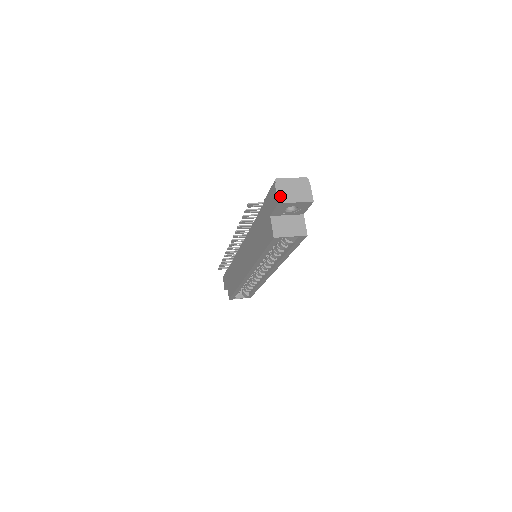
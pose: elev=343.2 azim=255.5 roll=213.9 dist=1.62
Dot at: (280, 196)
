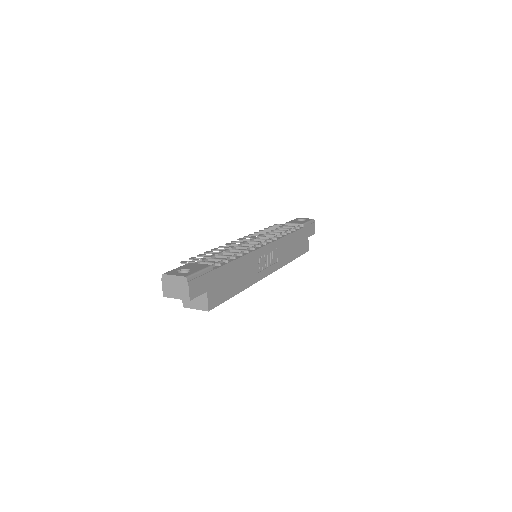
Dot at: (165, 291)
